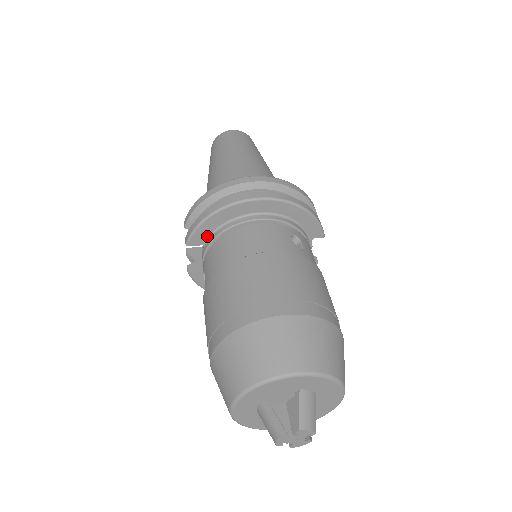
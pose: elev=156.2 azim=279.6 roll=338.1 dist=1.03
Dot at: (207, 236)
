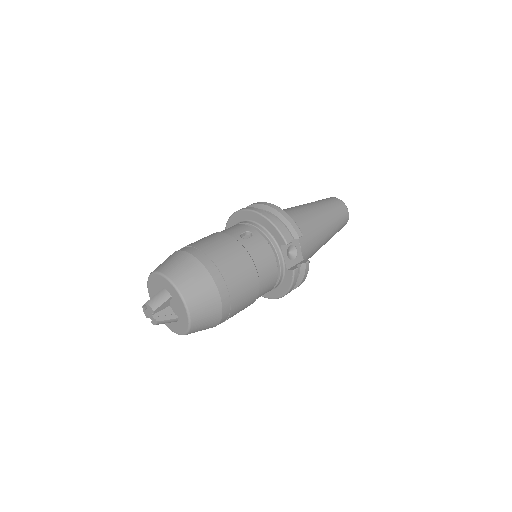
Dot at: occluded
